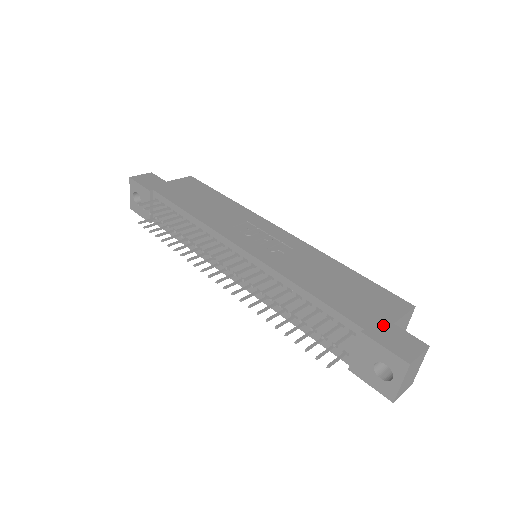
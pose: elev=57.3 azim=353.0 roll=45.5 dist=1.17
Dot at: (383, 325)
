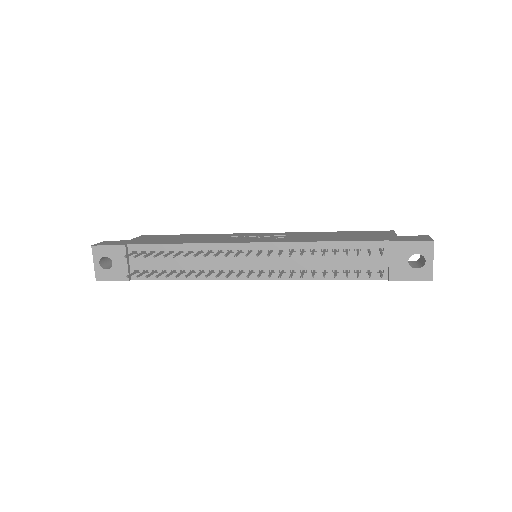
Dot at: (394, 237)
